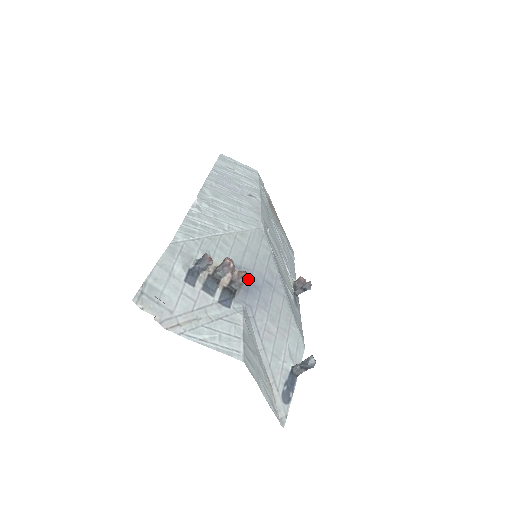
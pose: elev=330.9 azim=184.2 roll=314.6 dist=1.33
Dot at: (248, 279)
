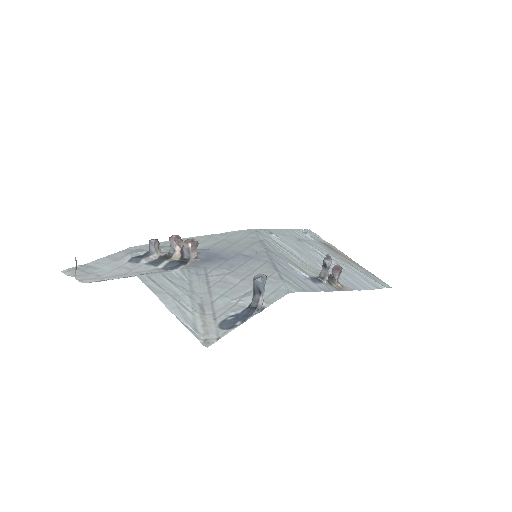
Dot at: (191, 241)
